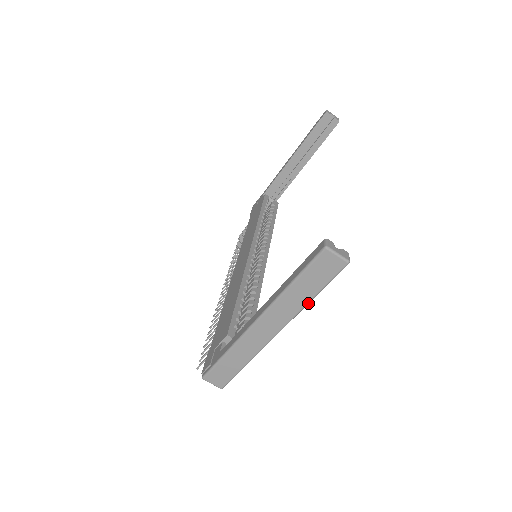
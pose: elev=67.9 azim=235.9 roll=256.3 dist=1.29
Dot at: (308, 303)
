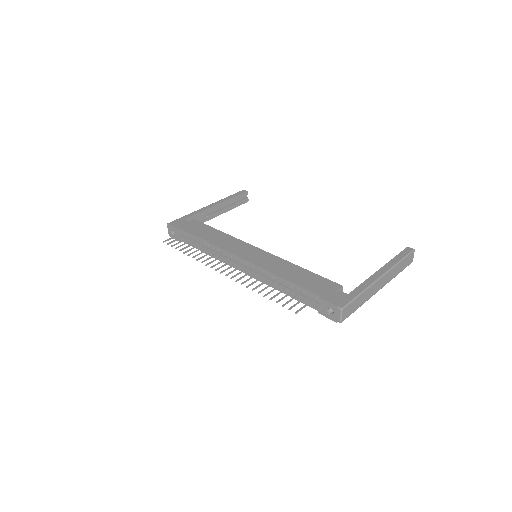
Dot at: occluded
